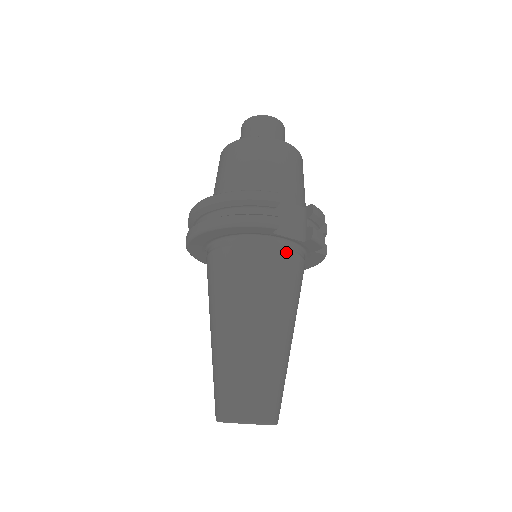
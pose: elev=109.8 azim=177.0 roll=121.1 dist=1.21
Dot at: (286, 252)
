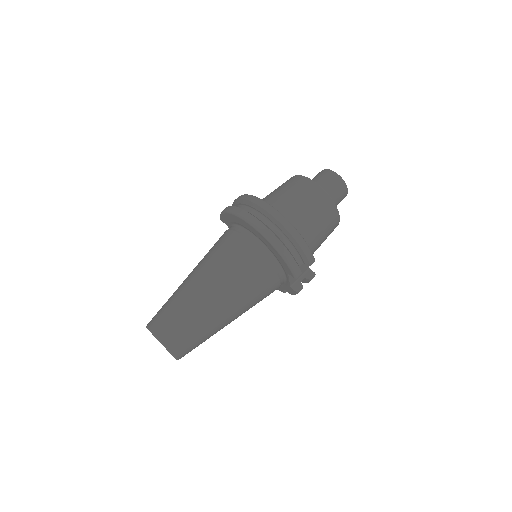
Dot at: (279, 284)
